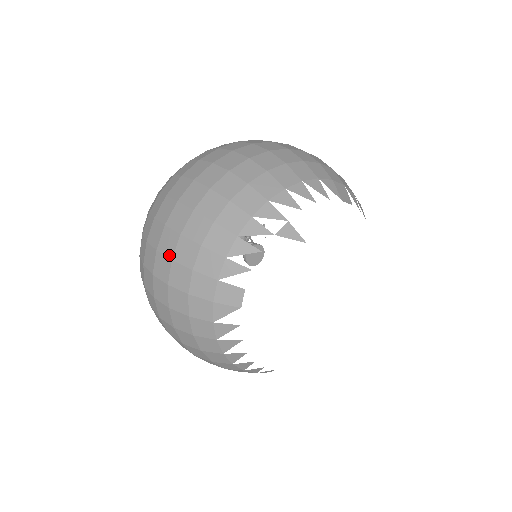
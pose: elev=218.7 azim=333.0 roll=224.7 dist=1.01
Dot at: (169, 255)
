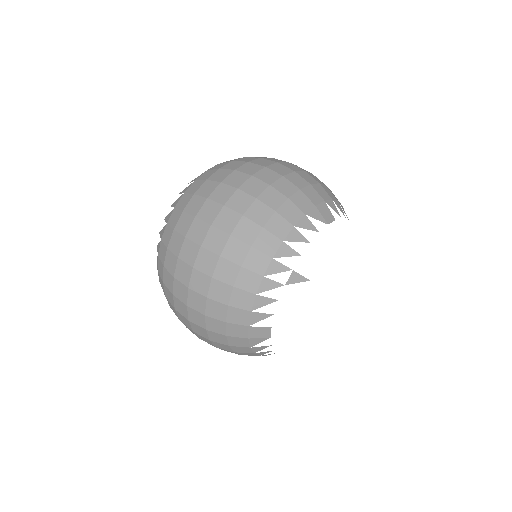
Dot at: (201, 312)
